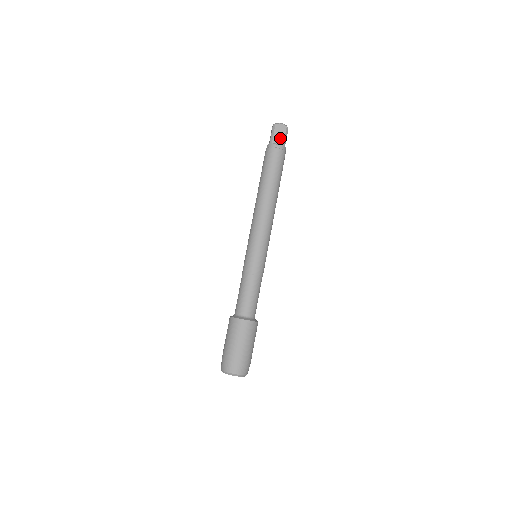
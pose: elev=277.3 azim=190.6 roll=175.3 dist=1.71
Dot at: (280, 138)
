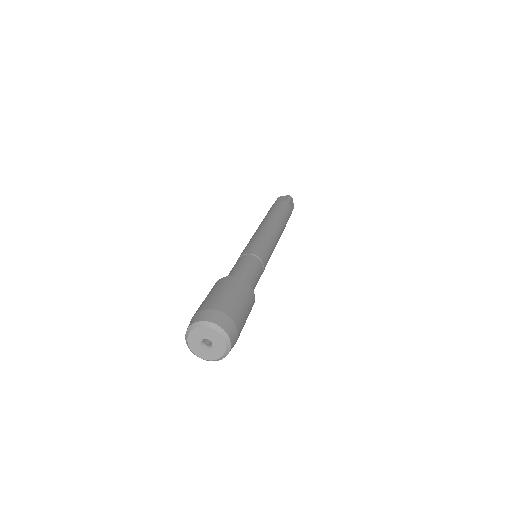
Dot at: (283, 200)
